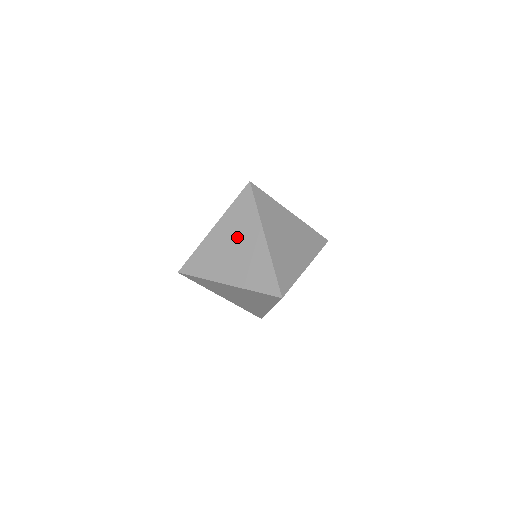
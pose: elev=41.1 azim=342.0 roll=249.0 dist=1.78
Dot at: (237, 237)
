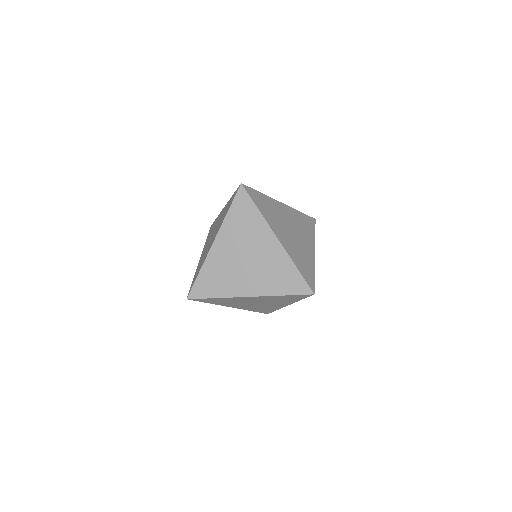
Dot at: (217, 227)
